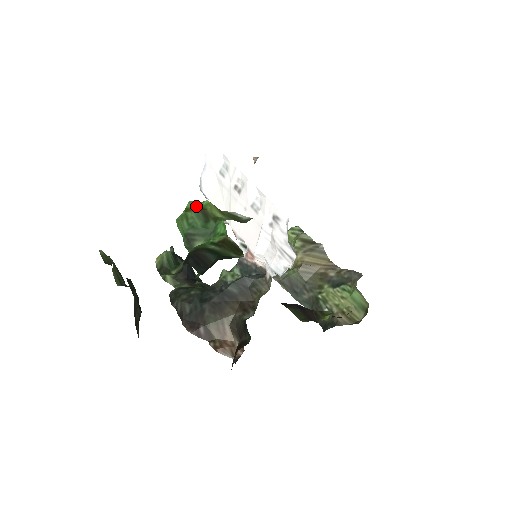
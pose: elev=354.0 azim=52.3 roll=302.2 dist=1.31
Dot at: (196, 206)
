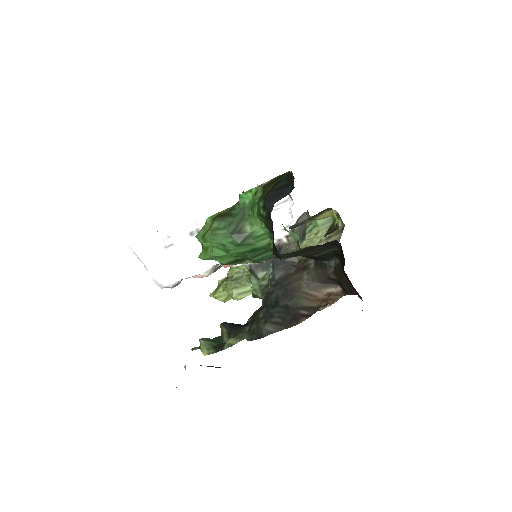
Dot at: (206, 228)
